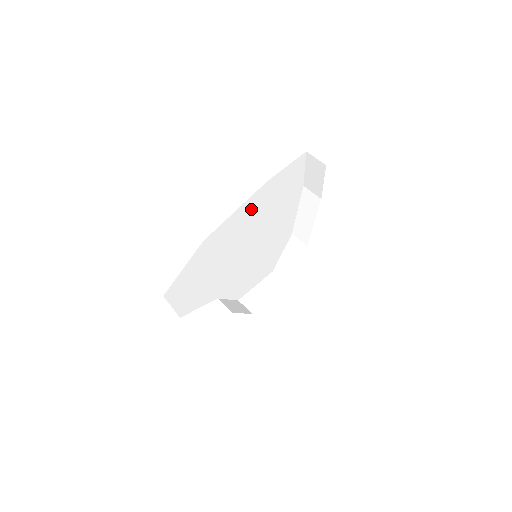
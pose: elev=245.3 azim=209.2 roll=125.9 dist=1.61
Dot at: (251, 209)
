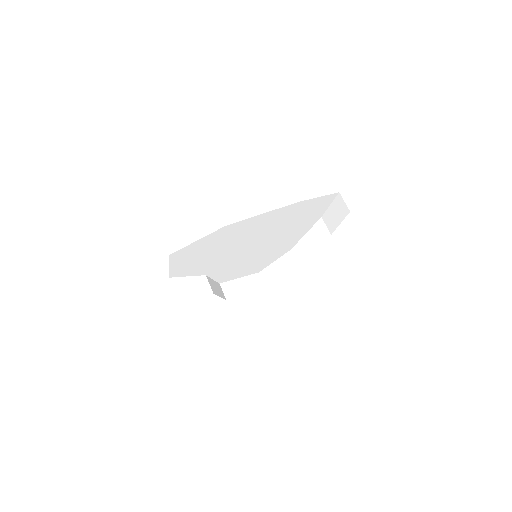
Dot at: (273, 218)
